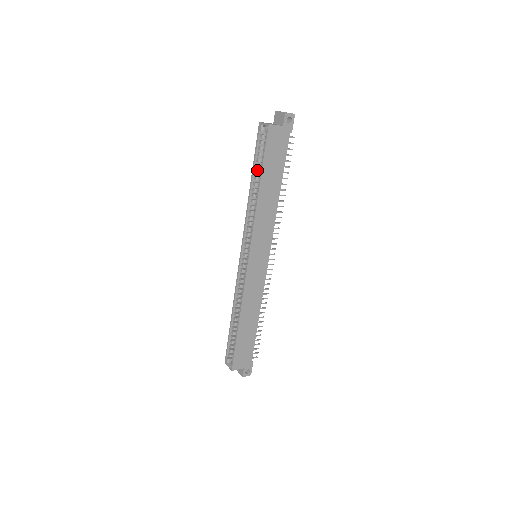
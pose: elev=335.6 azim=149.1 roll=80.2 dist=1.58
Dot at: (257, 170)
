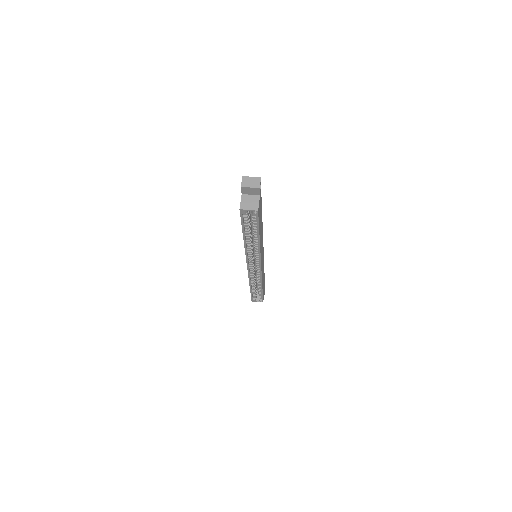
Dot at: (245, 229)
